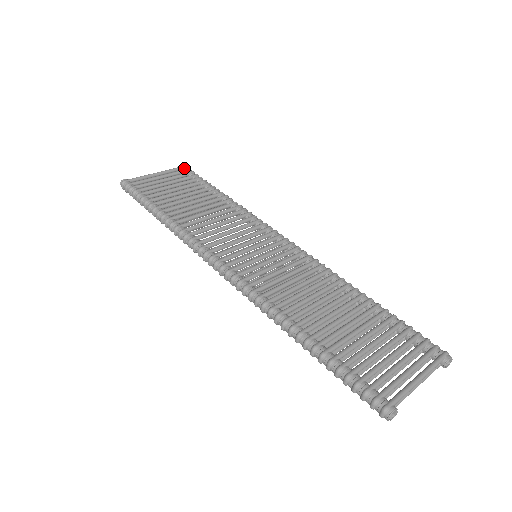
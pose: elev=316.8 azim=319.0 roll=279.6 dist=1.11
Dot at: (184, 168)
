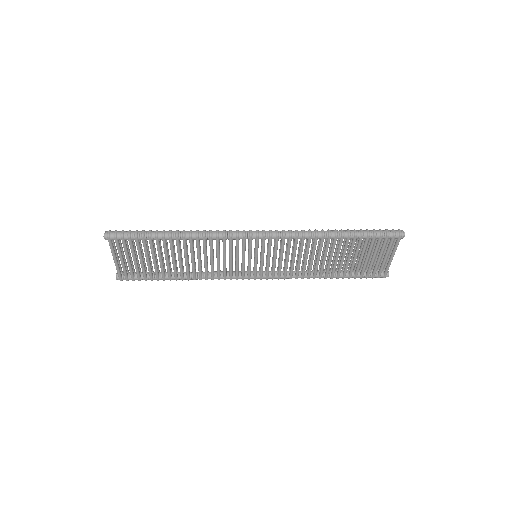
Dot at: occluded
